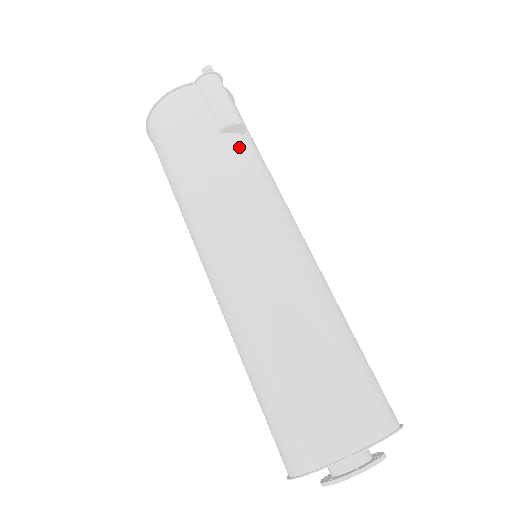
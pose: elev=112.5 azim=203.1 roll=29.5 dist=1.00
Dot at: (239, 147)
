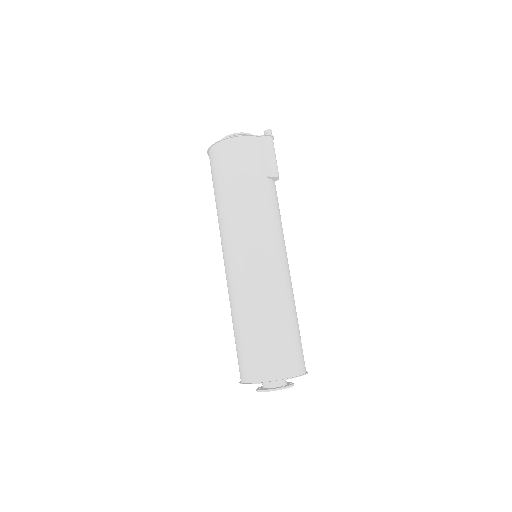
Dot at: (273, 190)
